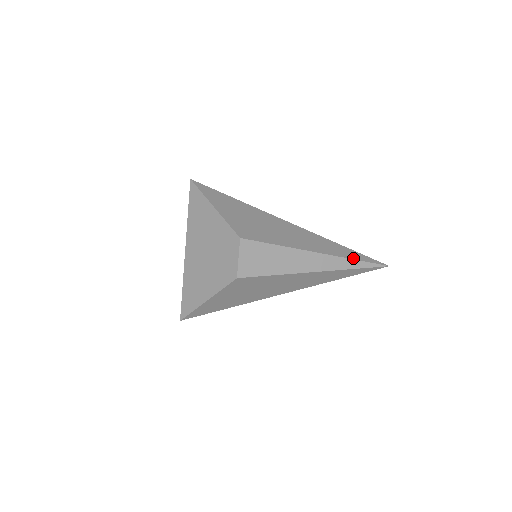
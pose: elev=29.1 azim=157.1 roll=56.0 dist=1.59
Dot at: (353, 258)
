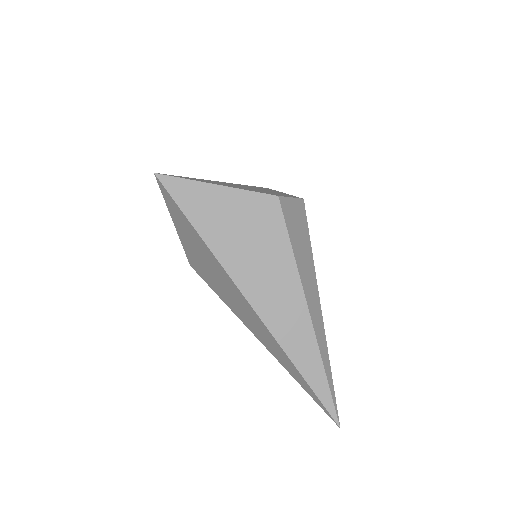
Dot at: (329, 362)
